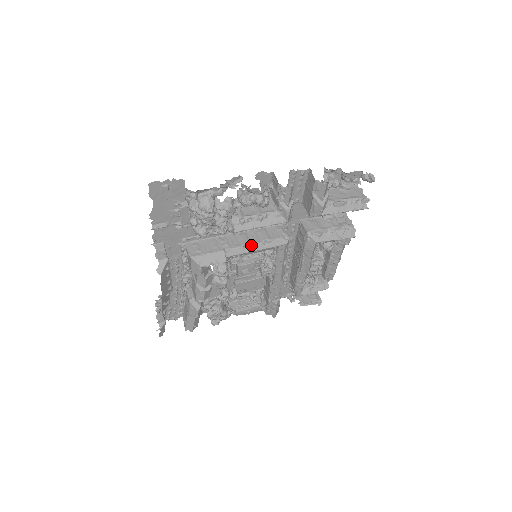
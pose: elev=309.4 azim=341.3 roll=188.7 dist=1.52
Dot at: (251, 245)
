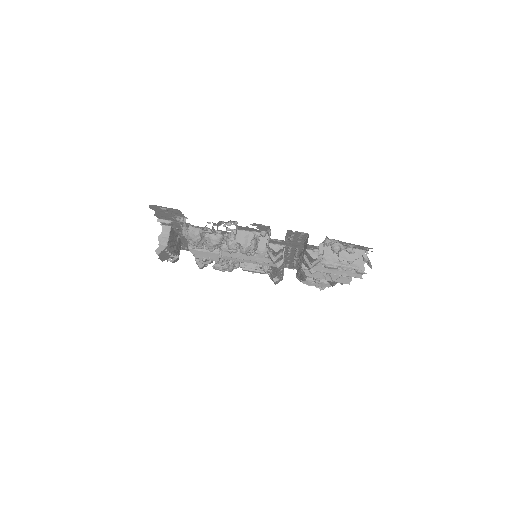
Dot at: occluded
